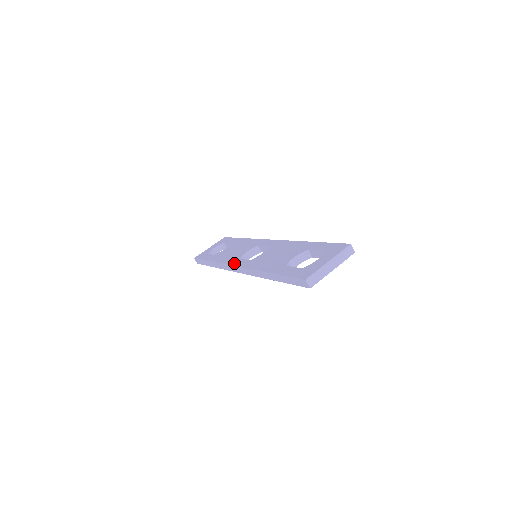
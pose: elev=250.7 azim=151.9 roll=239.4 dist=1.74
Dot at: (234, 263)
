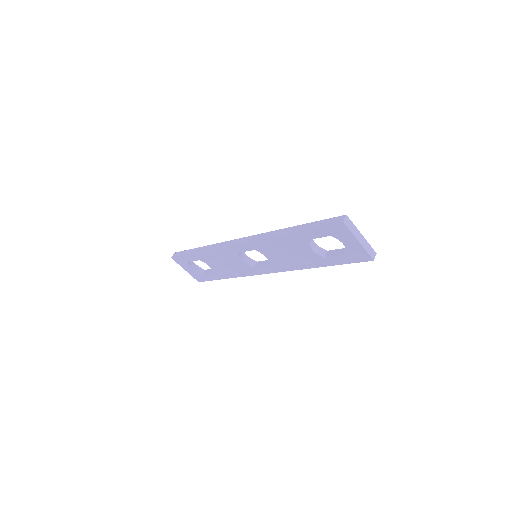
Dot at: occluded
